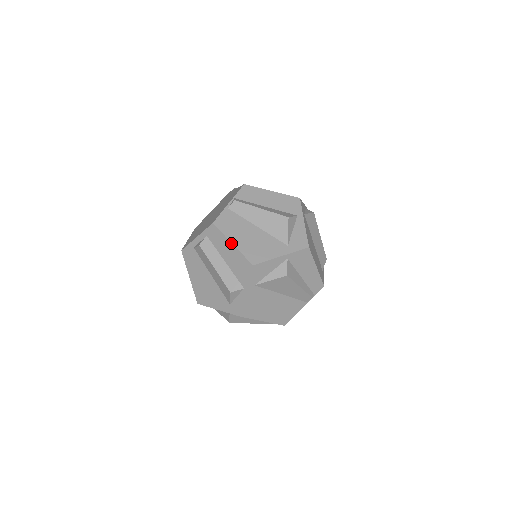
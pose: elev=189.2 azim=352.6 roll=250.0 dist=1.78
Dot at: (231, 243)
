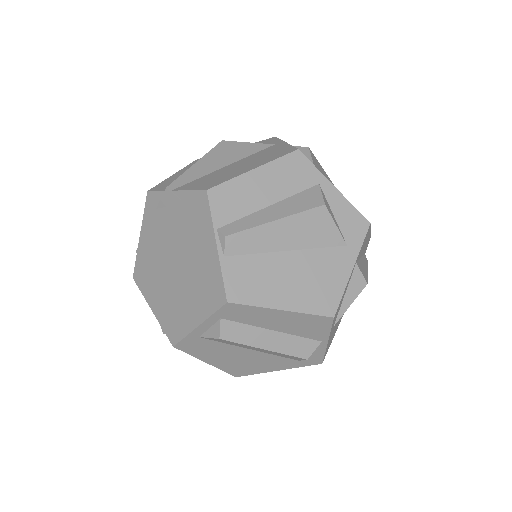
Dot at: (279, 311)
